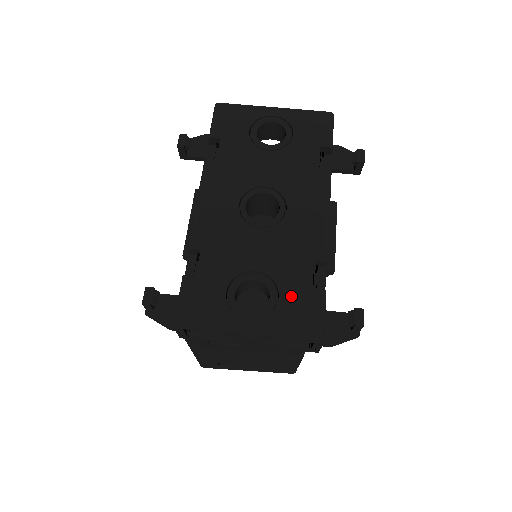
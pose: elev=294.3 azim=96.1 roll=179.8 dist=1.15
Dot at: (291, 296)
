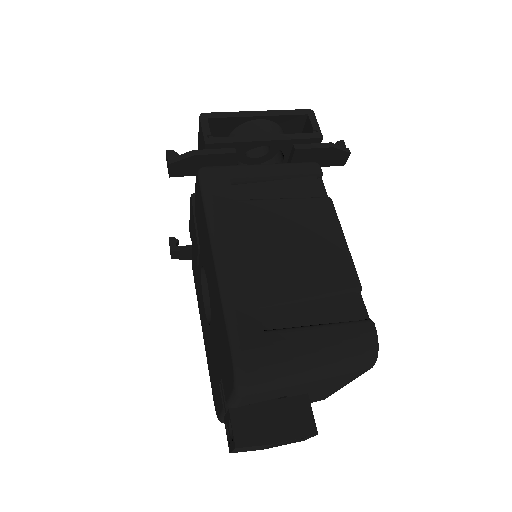
Dot at: occluded
